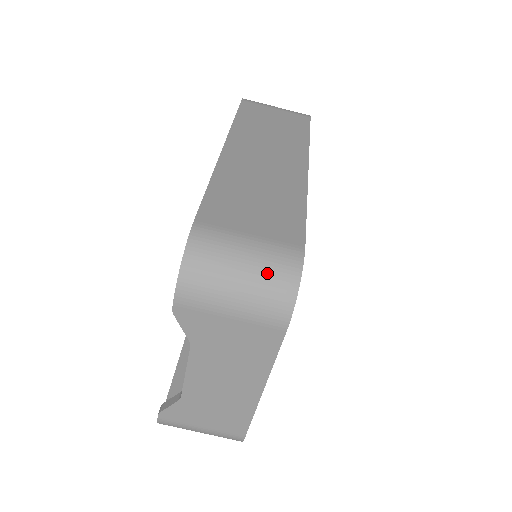
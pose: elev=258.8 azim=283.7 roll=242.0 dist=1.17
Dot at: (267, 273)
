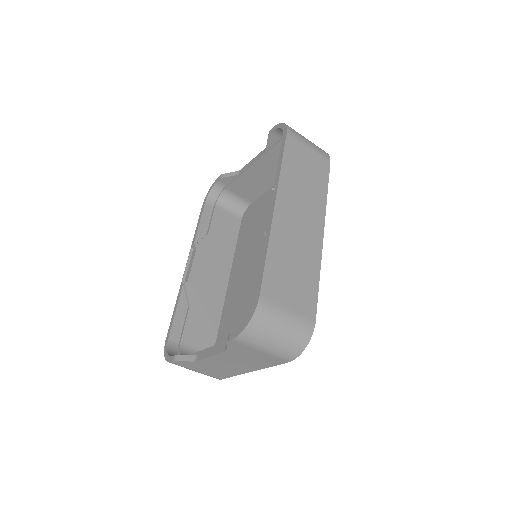
Dot at: (293, 337)
